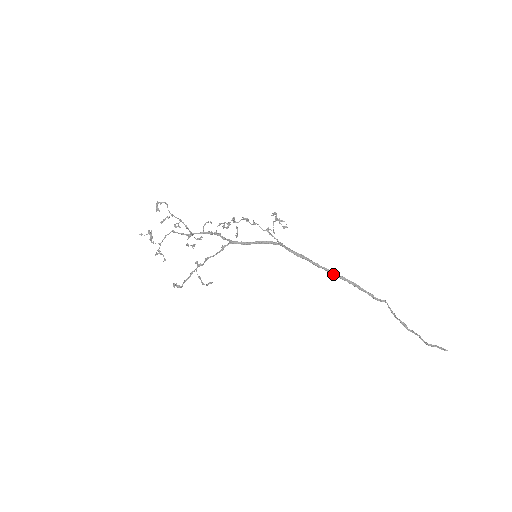
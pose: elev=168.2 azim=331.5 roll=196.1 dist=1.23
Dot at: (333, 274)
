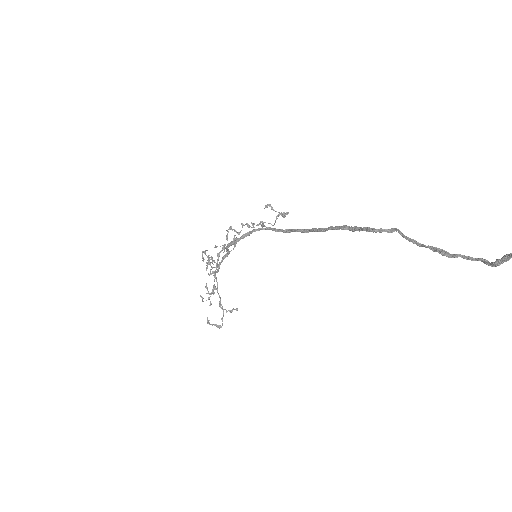
Dot at: (320, 230)
